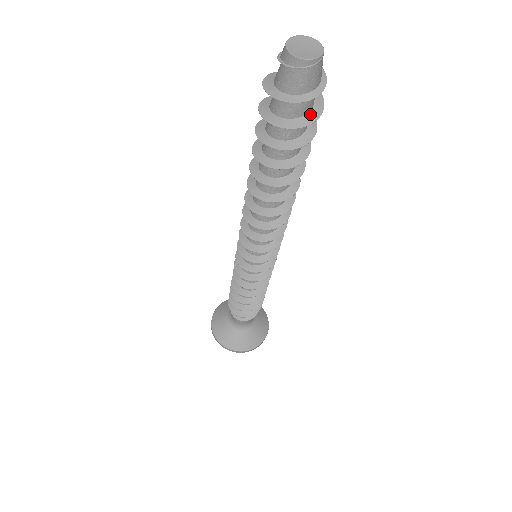
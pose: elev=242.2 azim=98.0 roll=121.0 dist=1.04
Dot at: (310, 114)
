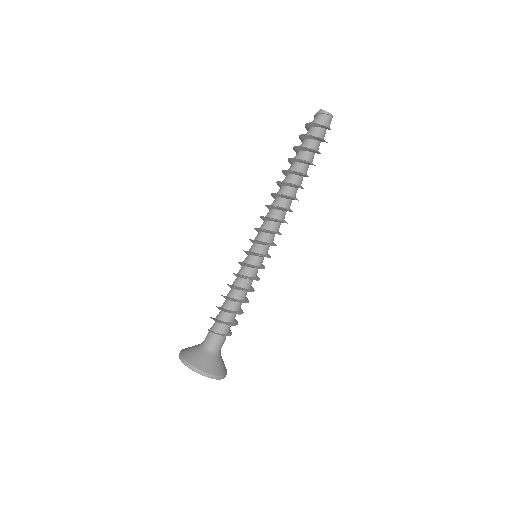
Dot at: (321, 138)
